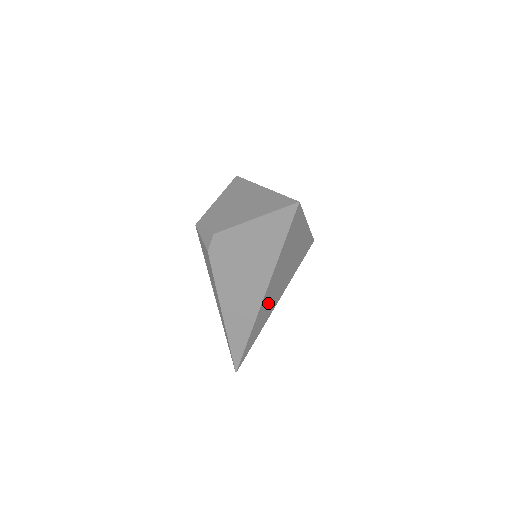
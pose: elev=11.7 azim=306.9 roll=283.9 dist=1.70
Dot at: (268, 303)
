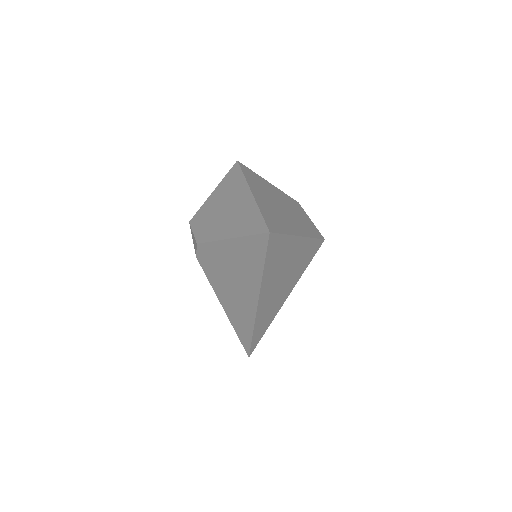
Dot at: (269, 306)
